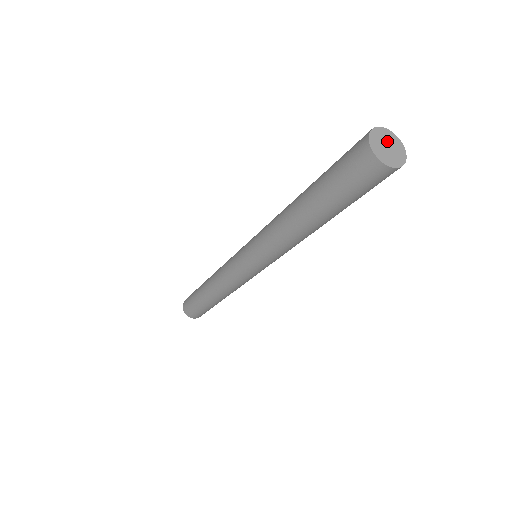
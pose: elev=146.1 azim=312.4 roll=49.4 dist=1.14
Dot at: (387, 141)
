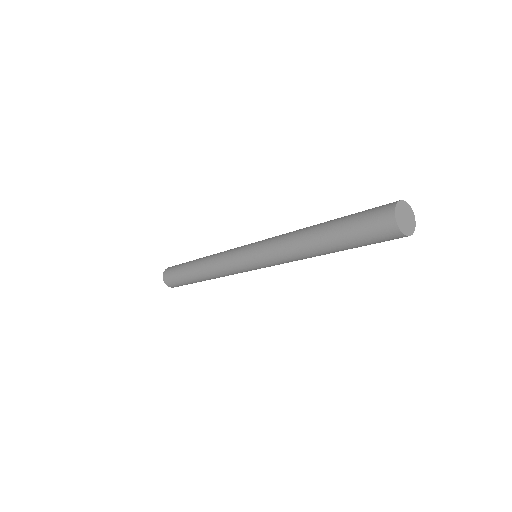
Dot at: (407, 214)
